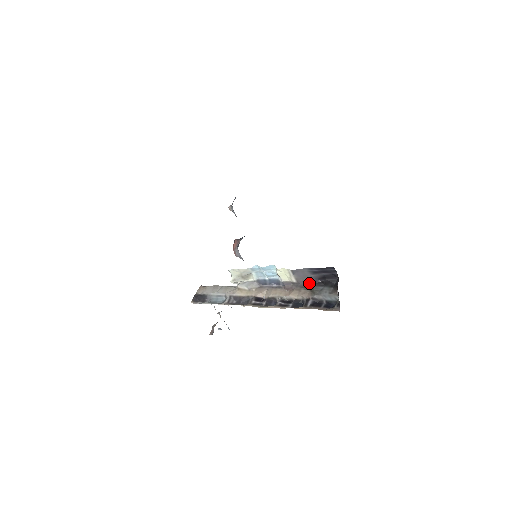
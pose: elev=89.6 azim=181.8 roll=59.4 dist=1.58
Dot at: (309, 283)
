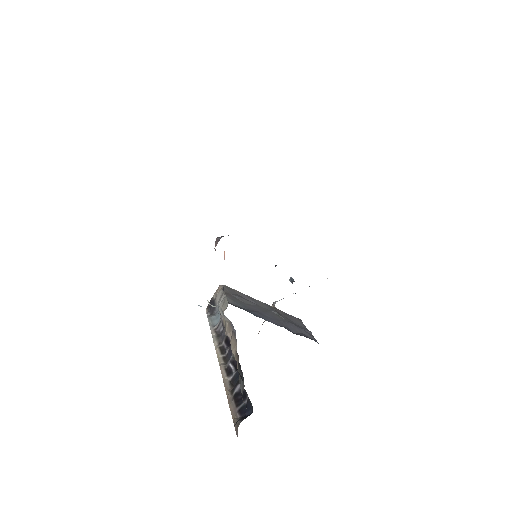
Dot at: occluded
